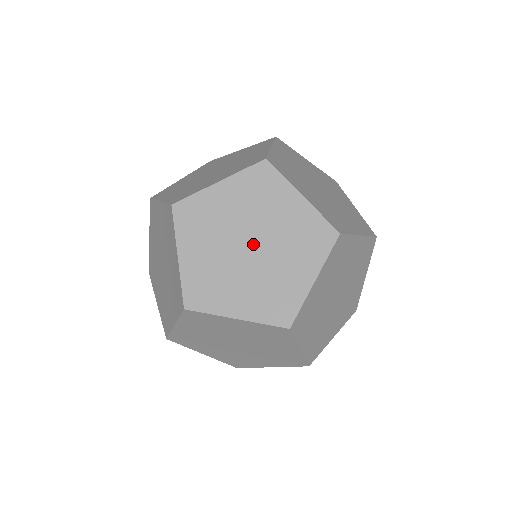
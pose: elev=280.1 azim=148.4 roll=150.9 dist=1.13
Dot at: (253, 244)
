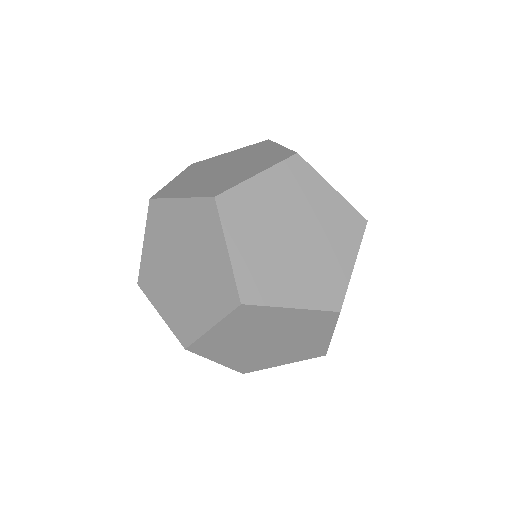
Dot at: (227, 168)
